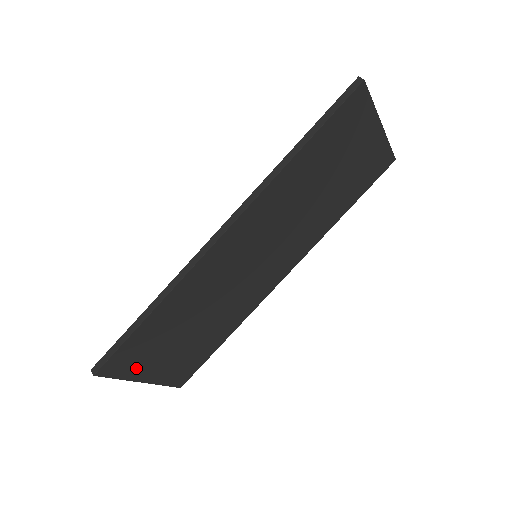
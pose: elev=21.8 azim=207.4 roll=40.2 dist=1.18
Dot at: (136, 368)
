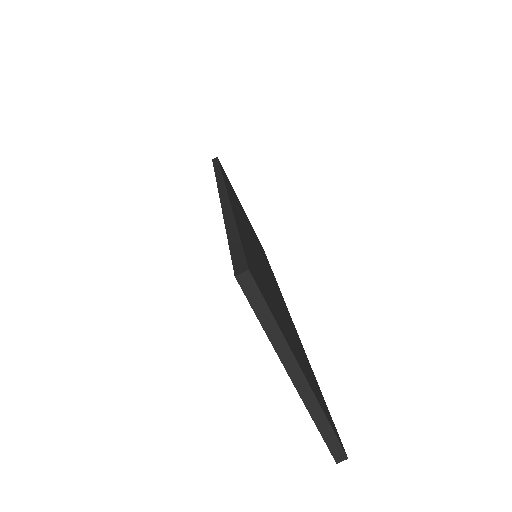
Dot at: (278, 321)
